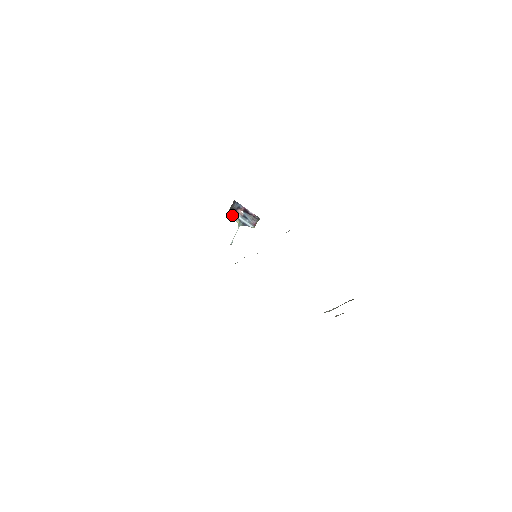
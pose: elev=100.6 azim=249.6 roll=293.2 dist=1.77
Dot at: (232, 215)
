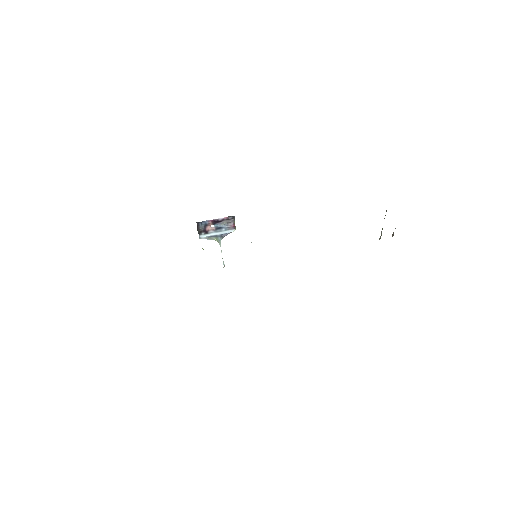
Dot at: (205, 238)
